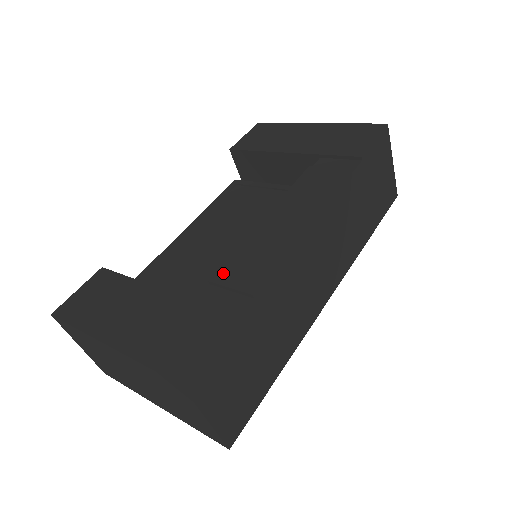
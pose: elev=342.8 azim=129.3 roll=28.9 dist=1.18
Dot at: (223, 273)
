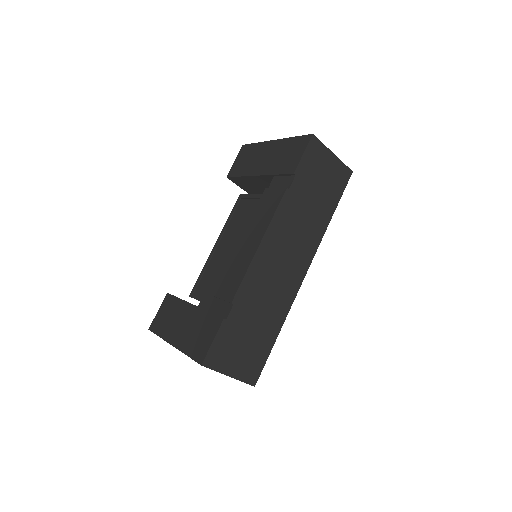
Dot at: (219, 289)
